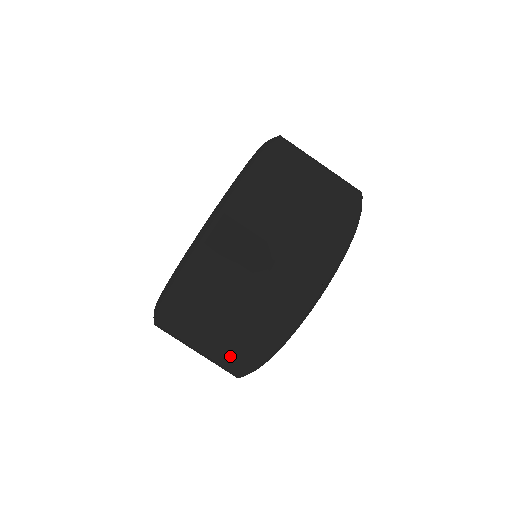
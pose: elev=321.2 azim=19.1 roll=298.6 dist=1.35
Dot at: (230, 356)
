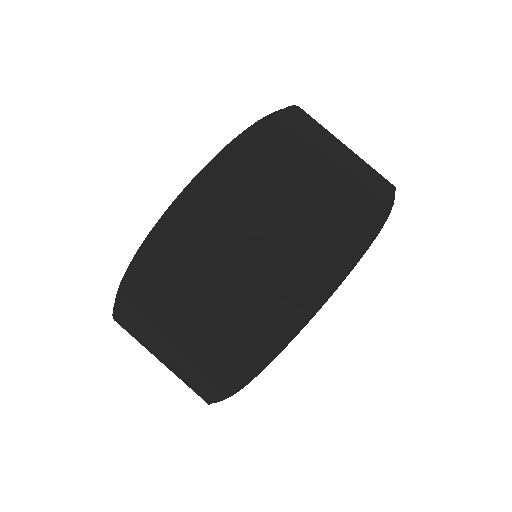
Dot at: (287, 267)
